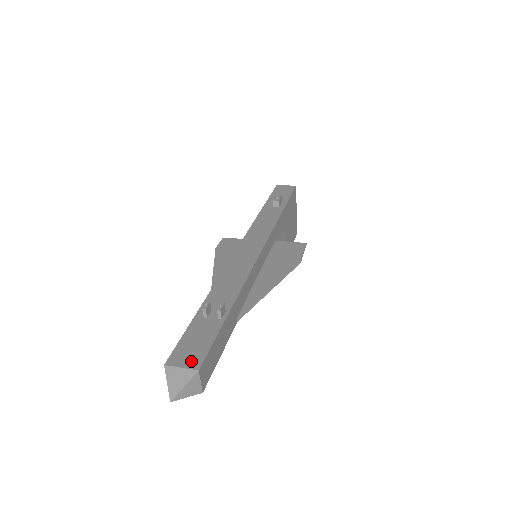
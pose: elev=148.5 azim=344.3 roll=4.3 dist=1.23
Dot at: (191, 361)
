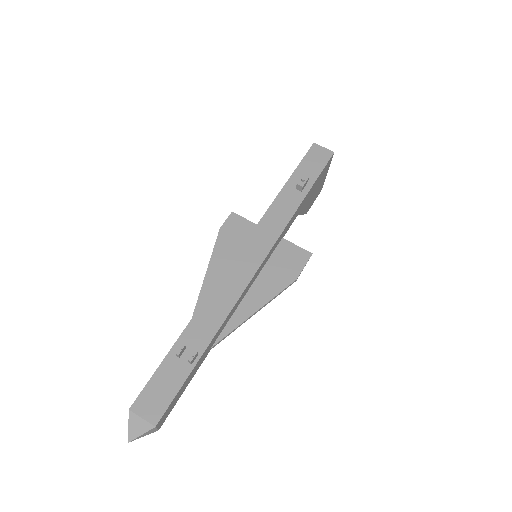
Dot at: (152, 413)
